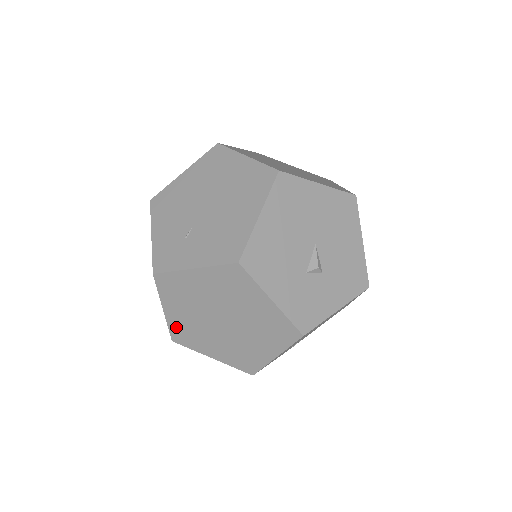
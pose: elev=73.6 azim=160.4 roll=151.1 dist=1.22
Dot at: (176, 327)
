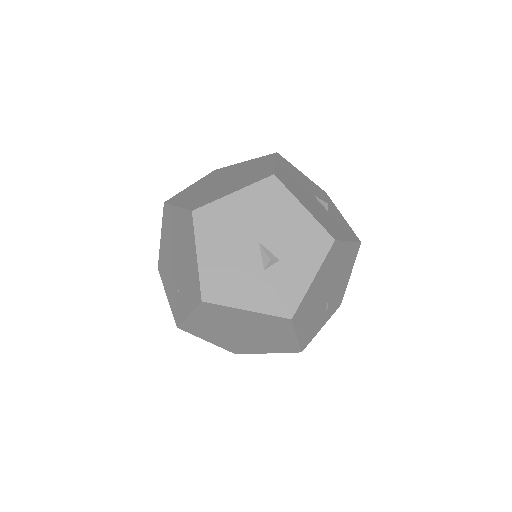
Dot at: (227, 347)
